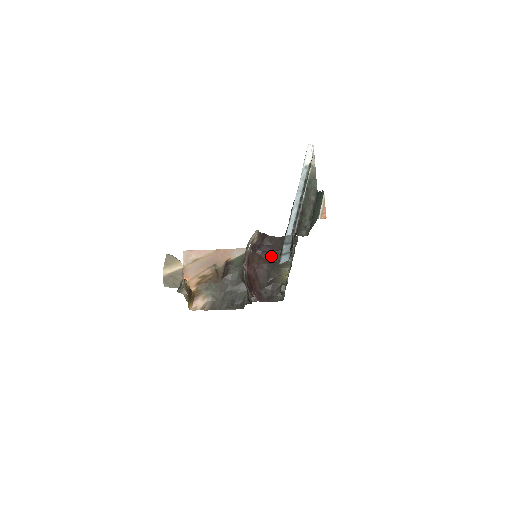
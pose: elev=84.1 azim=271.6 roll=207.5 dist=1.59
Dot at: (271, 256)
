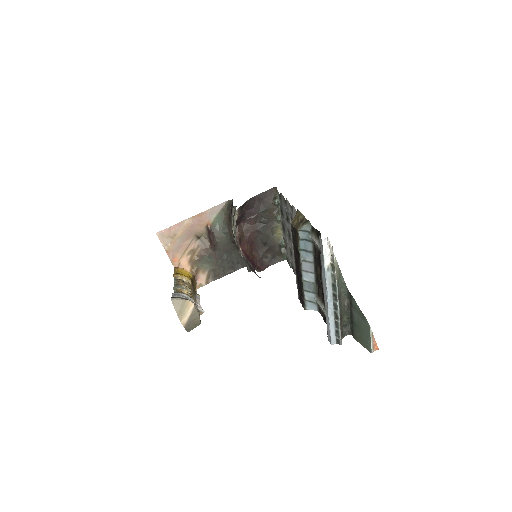
Dot at: (257, 220)
